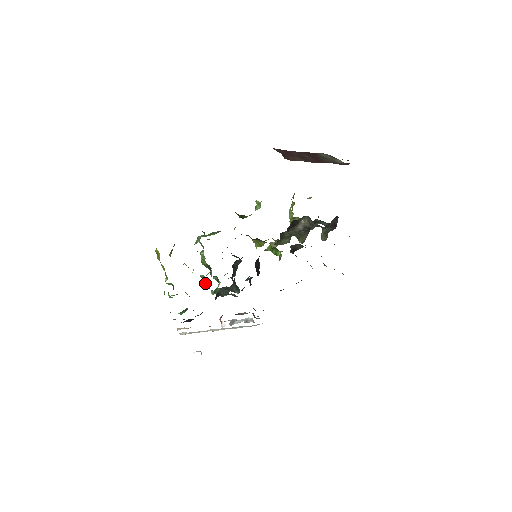
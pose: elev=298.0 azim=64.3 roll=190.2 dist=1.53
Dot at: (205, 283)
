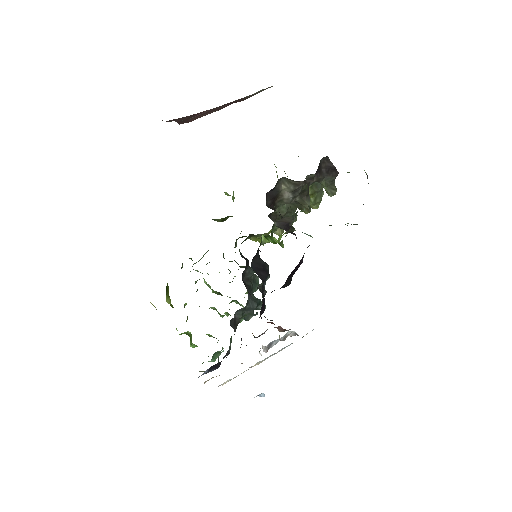
Dot at: (220, 314)
